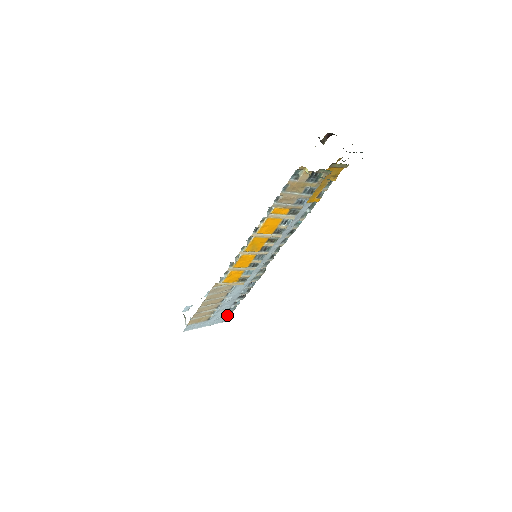
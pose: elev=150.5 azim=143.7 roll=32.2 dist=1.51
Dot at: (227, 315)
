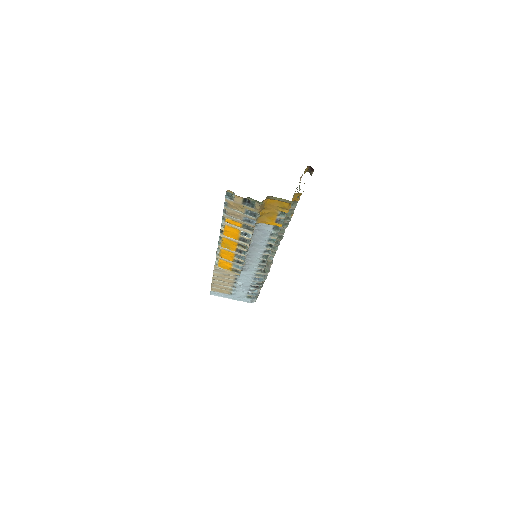
Dot at: (250, 298)
